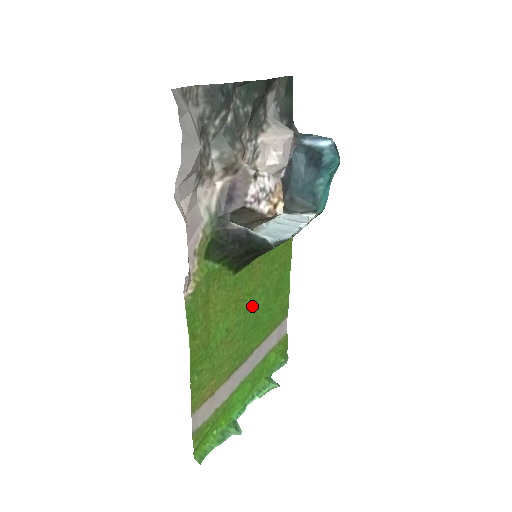
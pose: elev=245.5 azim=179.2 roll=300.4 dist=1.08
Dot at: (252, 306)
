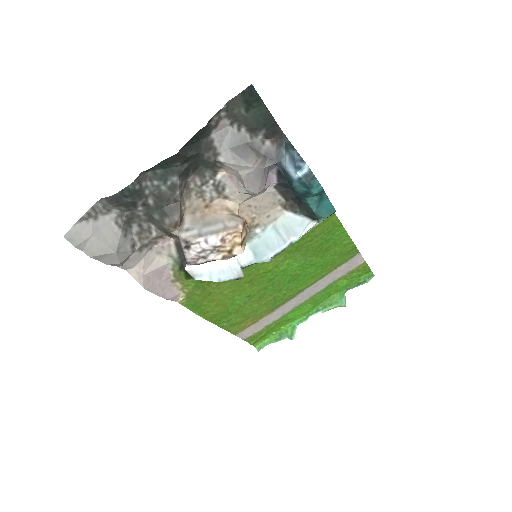
Dot at: (279, 274)
